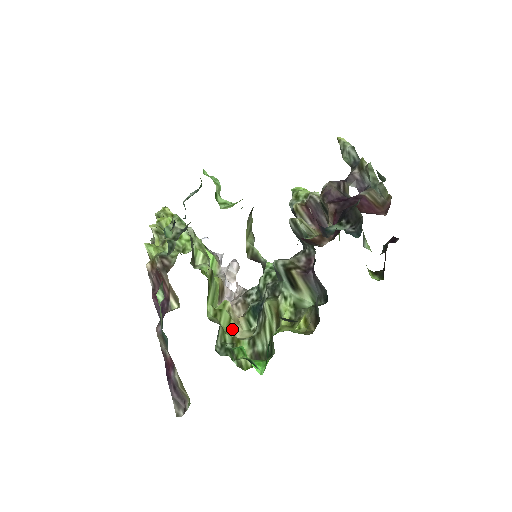
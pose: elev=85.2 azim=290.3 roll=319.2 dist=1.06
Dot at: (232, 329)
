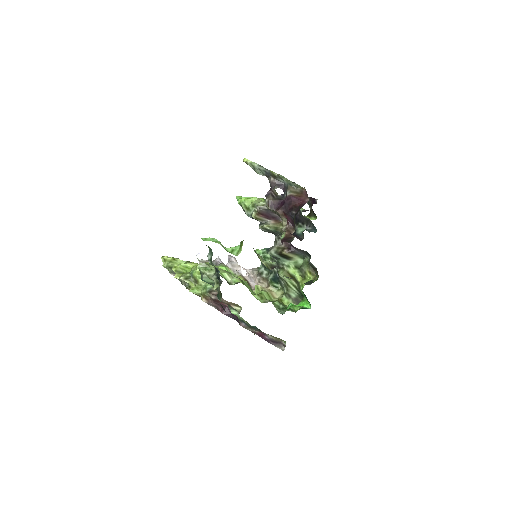
Dot at: (272, 296)
